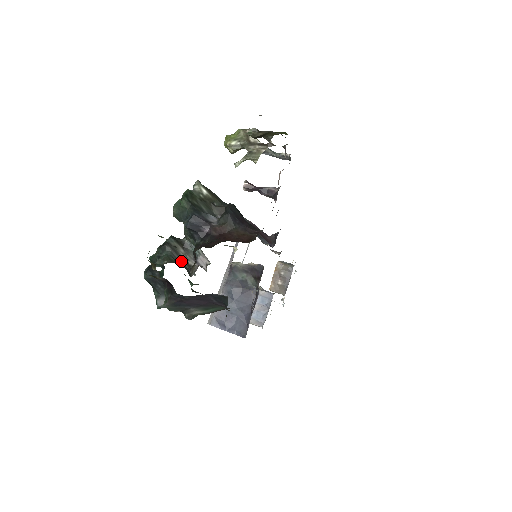
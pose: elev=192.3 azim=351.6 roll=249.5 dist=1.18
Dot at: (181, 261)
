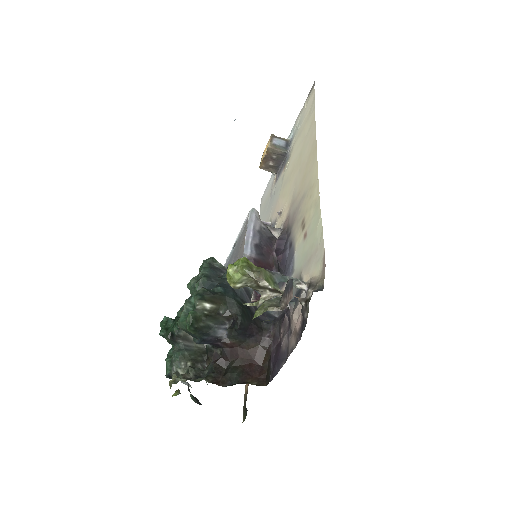
Dot at: (193, 345)
